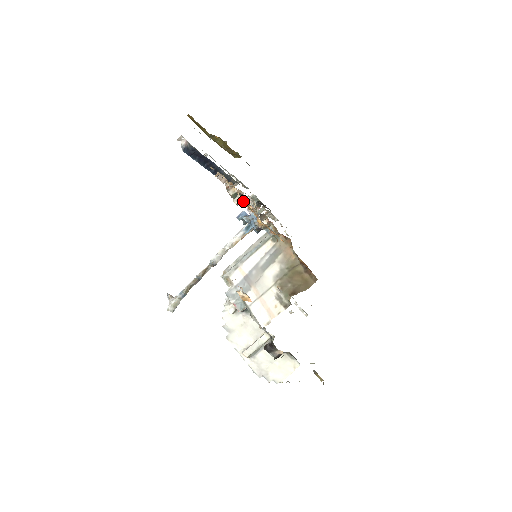
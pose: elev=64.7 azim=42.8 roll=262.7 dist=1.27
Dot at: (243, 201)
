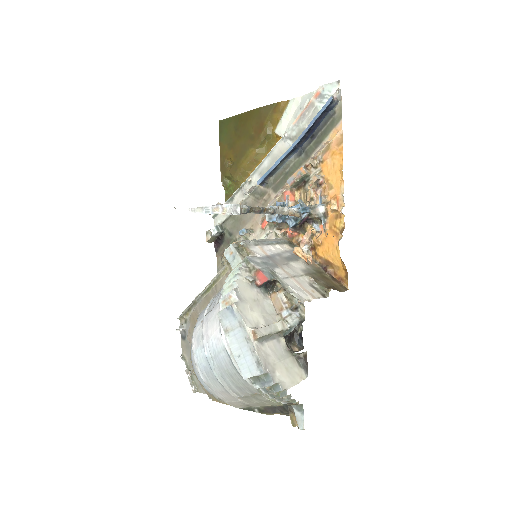
Dot at: (324, 181)
